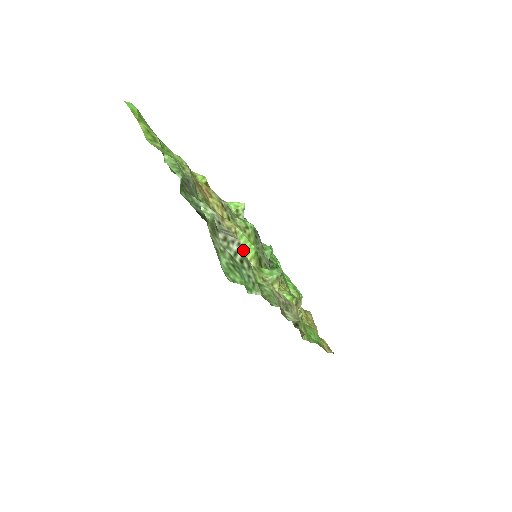
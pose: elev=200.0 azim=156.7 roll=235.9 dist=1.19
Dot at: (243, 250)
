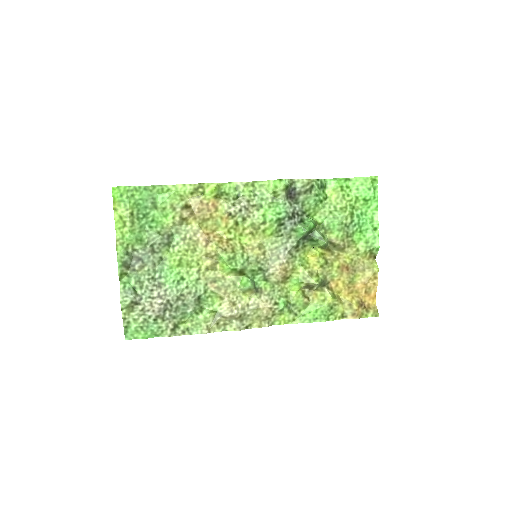
Dot at: (158, 313)
